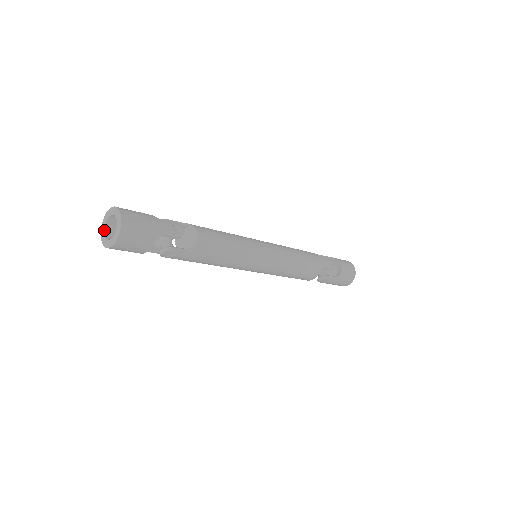
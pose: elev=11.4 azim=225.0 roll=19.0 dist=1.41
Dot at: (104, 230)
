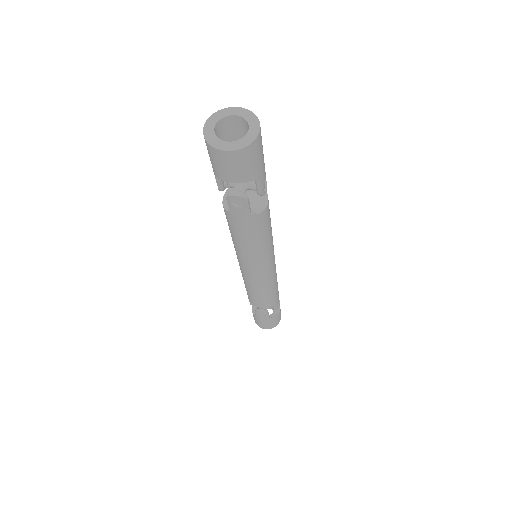
Dot at: (216, 122)
